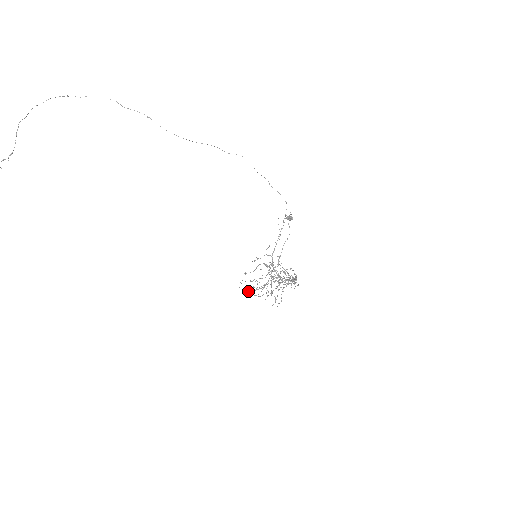
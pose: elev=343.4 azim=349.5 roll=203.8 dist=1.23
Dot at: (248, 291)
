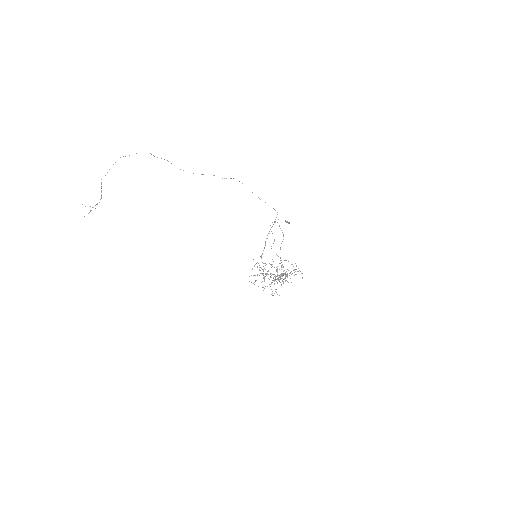
Dot at: (253, 283)
